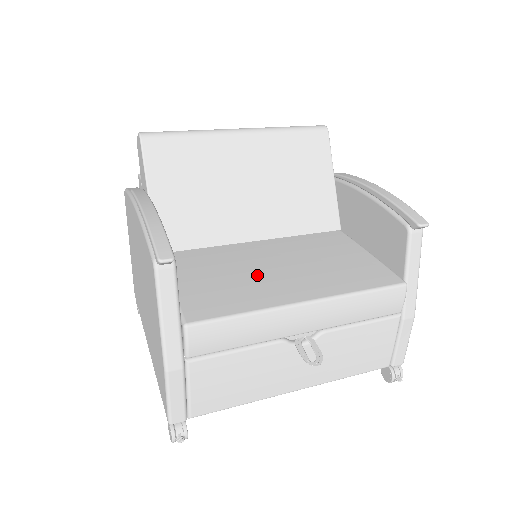
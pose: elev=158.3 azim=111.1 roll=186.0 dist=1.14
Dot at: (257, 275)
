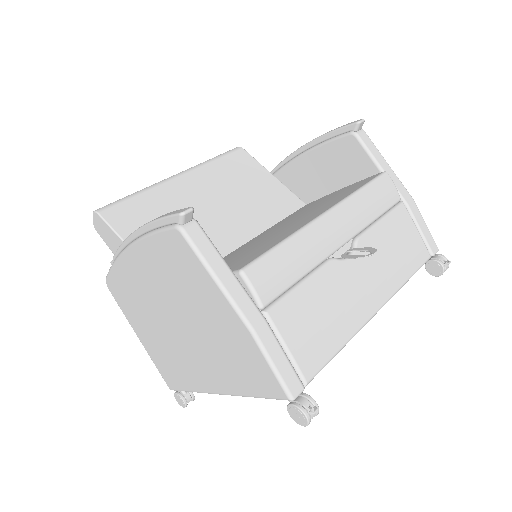
Dot at: (269, 237)
